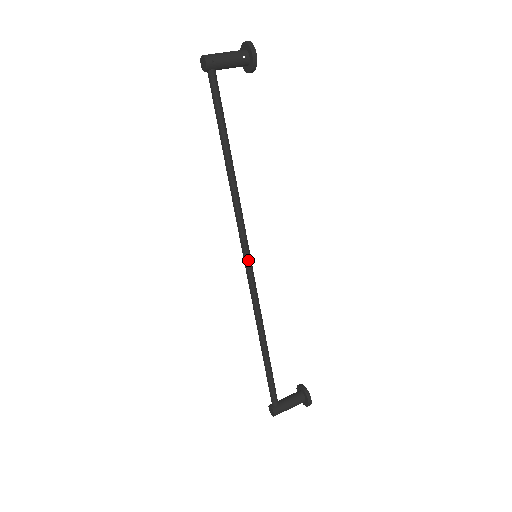
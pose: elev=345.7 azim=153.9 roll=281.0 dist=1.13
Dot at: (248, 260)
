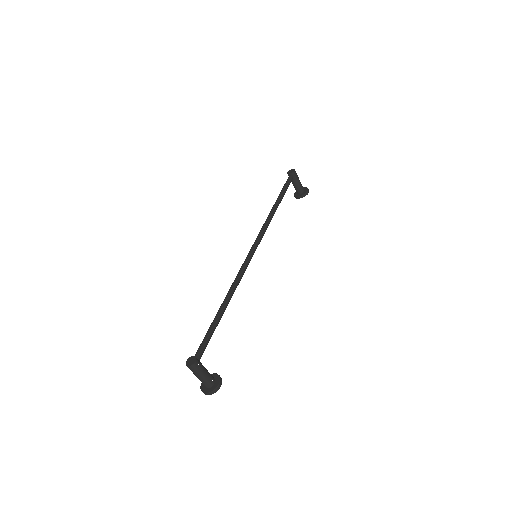
Dot at: (254, 250)
